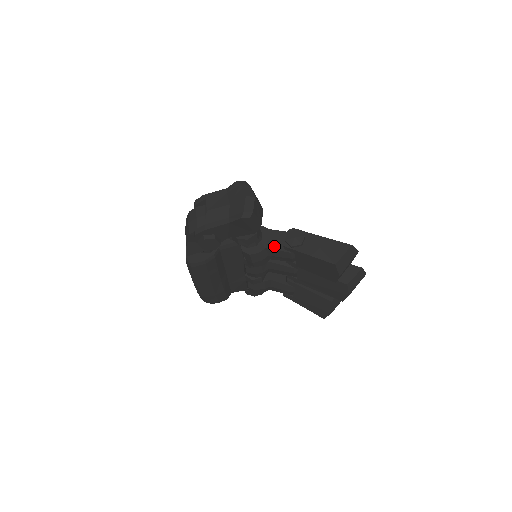
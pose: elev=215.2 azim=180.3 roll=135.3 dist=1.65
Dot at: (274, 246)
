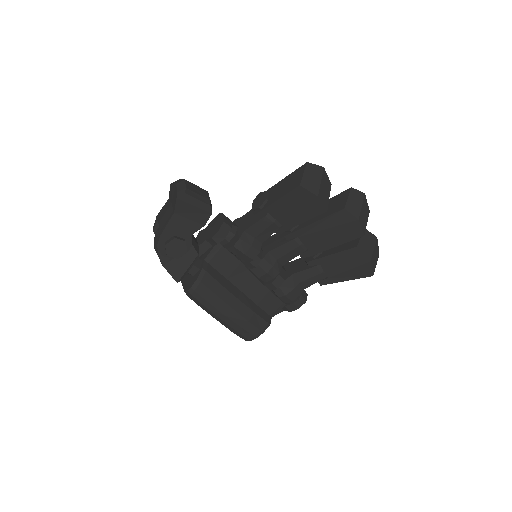
Dot at: (250, 224)
